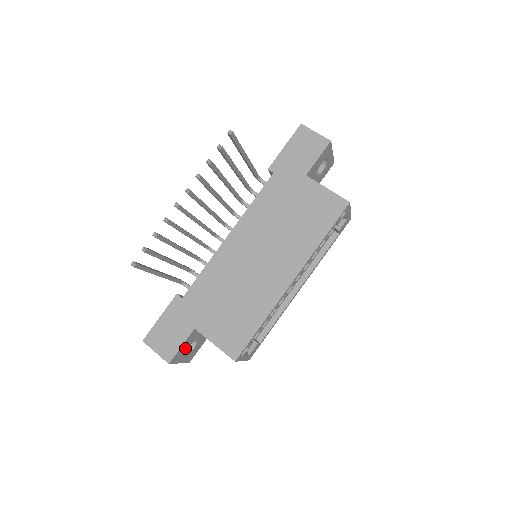
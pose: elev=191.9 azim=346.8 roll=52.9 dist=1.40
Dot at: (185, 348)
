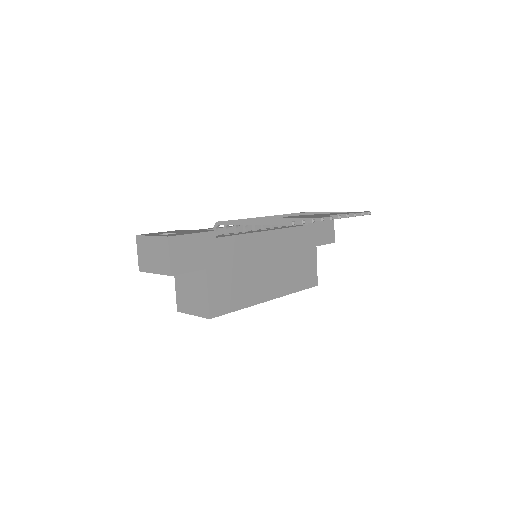
Dot at: occluded
